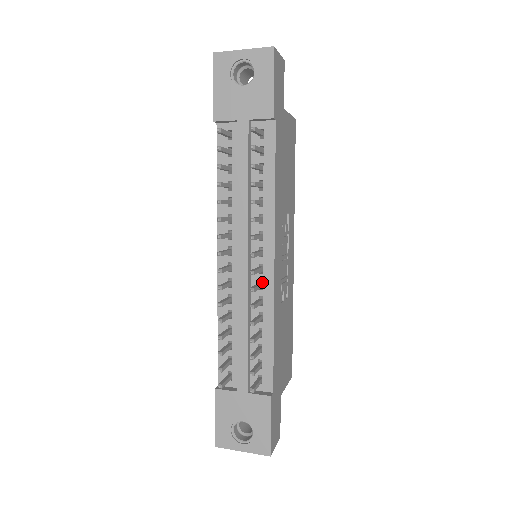
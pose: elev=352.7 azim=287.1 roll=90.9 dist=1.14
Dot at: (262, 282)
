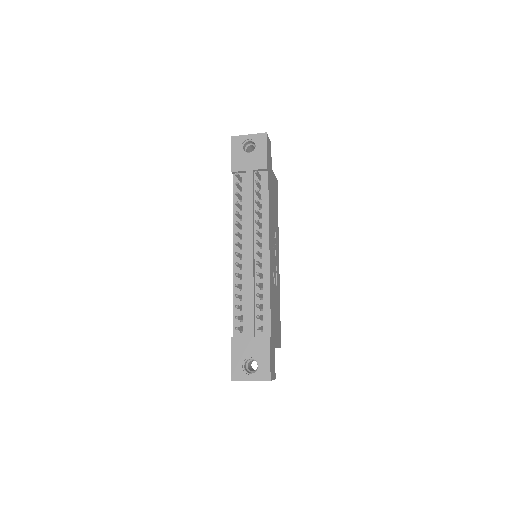
Dot at: (262, 265)
